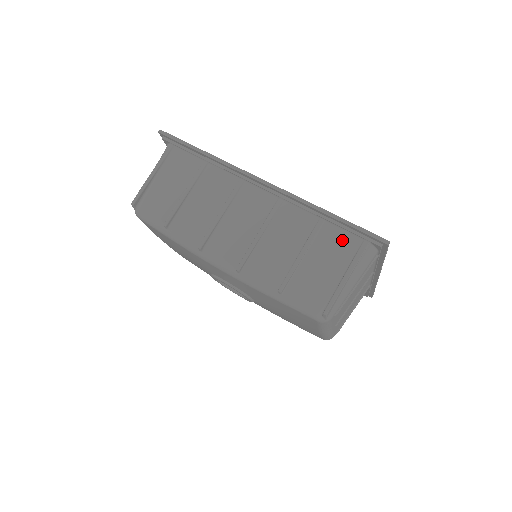
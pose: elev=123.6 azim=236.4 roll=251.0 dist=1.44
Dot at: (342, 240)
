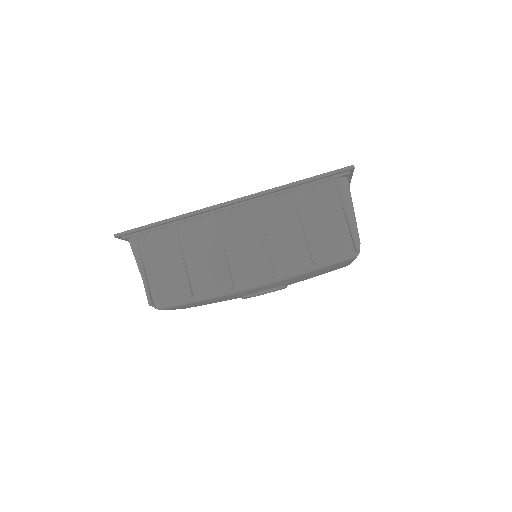
Dot at: (321, 192)
